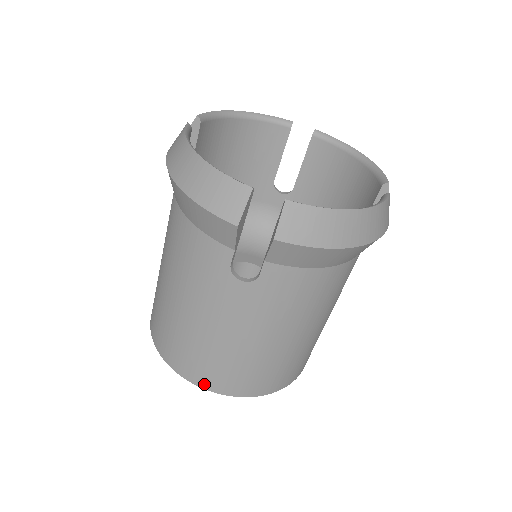
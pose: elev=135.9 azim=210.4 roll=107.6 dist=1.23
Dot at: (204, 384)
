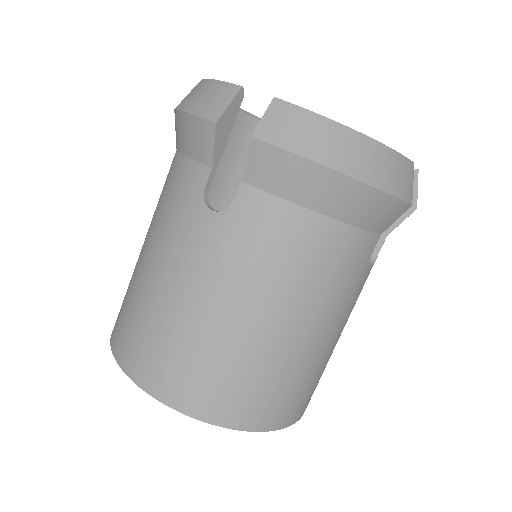
Dot at: (143, 380)
